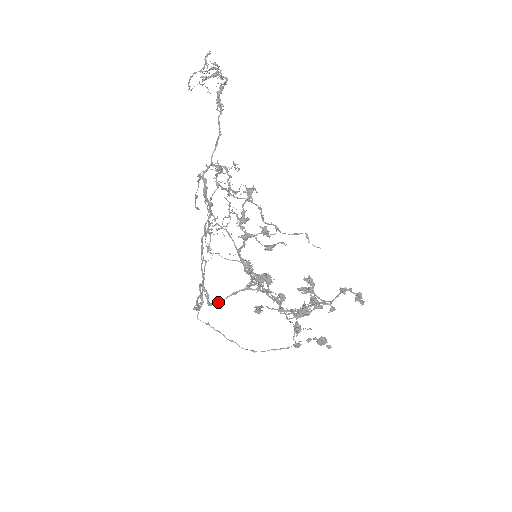
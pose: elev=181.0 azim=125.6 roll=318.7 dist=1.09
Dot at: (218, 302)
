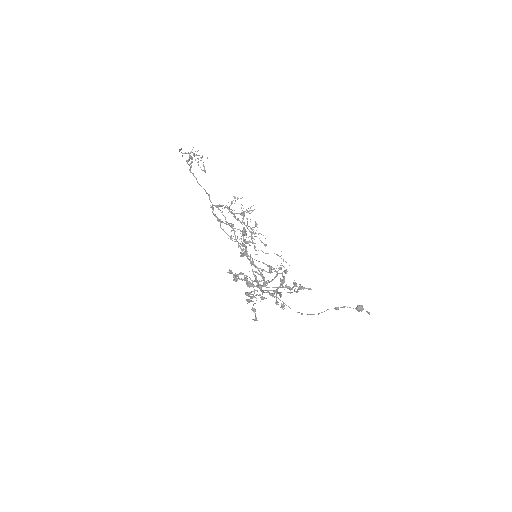
Dot at: (270, 281)
